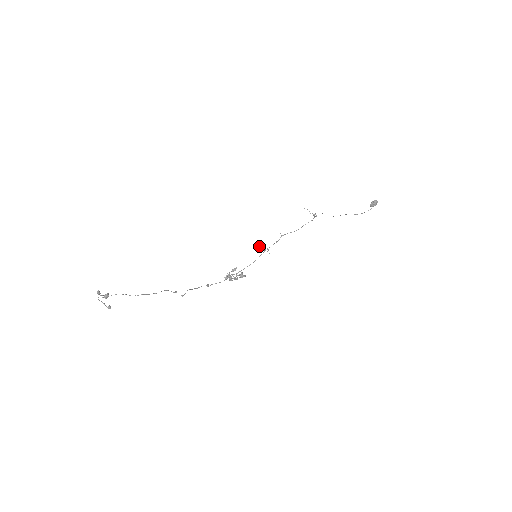
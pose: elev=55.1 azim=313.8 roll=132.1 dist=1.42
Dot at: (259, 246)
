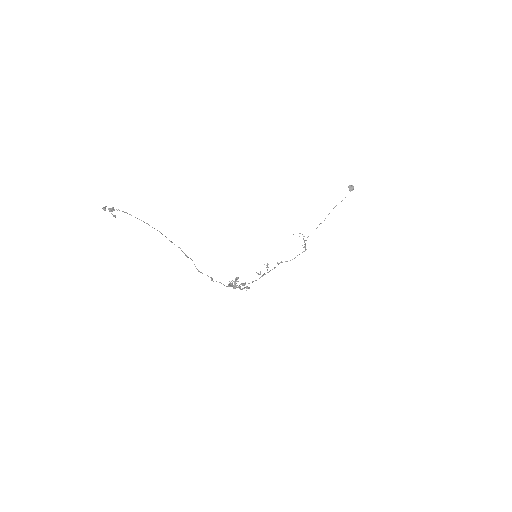
Dot at: (258, 273)
